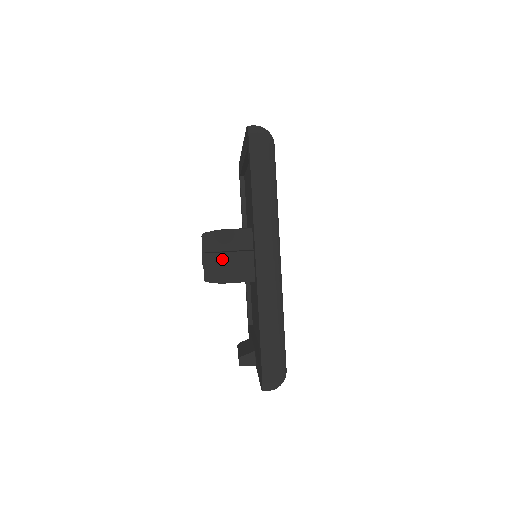
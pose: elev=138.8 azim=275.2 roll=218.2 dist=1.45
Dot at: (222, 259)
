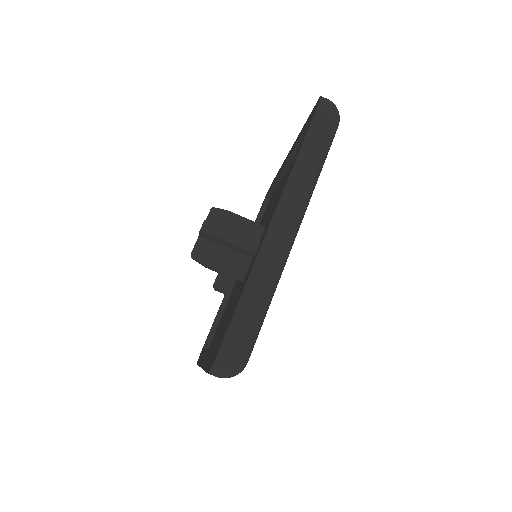
Dot at: (209, 268)
